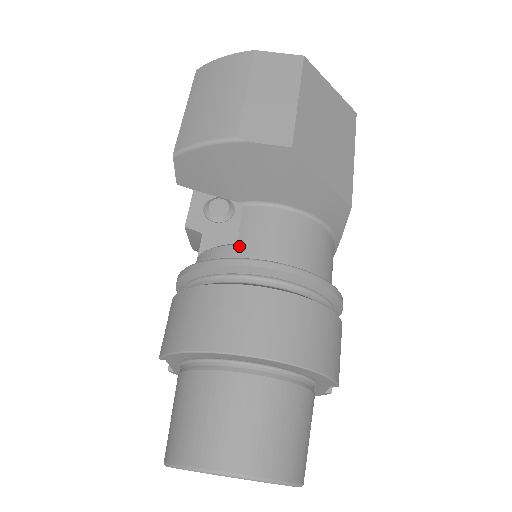
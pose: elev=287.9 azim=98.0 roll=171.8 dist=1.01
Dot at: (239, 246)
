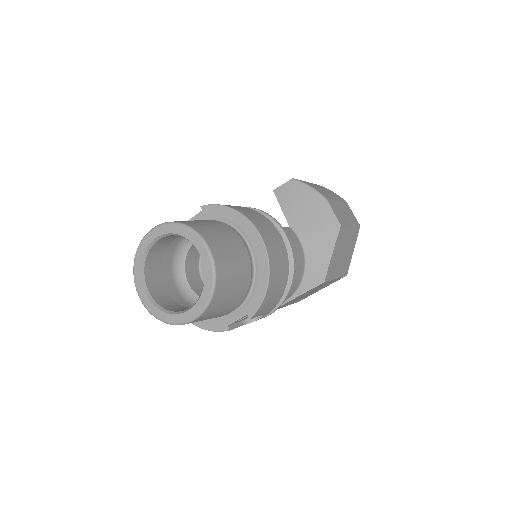
Dot at: occluded
